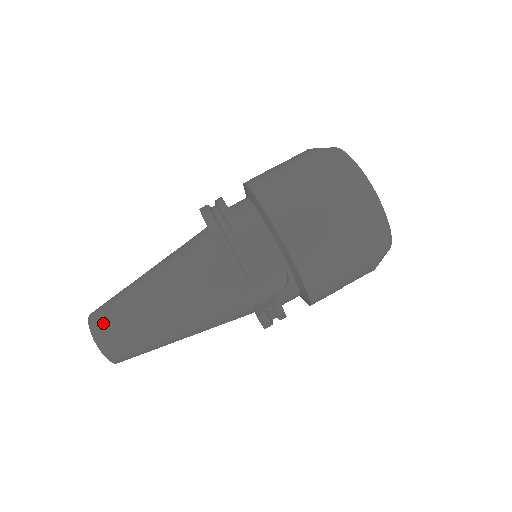
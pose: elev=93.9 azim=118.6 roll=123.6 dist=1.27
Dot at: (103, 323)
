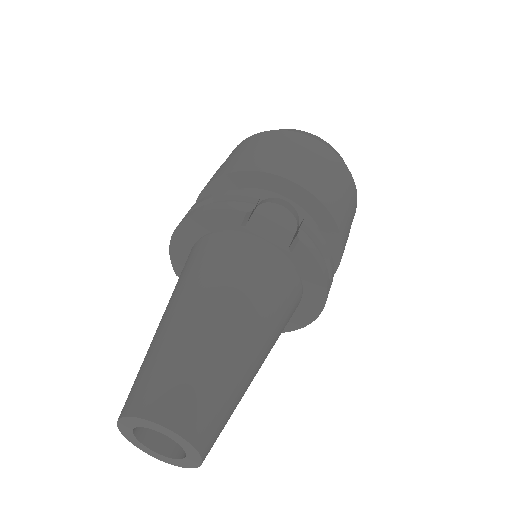
Dot at: (138, 392)
